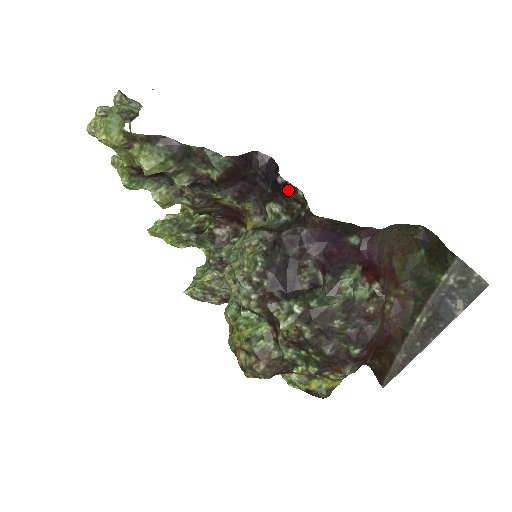
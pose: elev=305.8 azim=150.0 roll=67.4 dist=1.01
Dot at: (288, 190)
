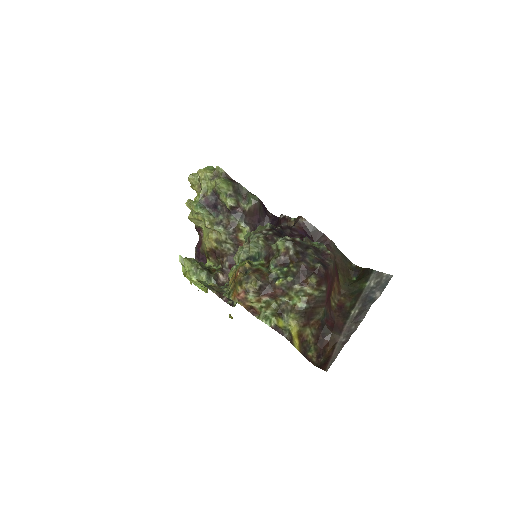
Dot at: (285, 220)
